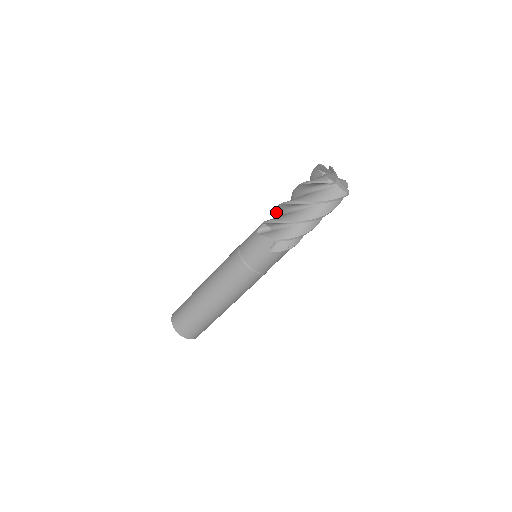
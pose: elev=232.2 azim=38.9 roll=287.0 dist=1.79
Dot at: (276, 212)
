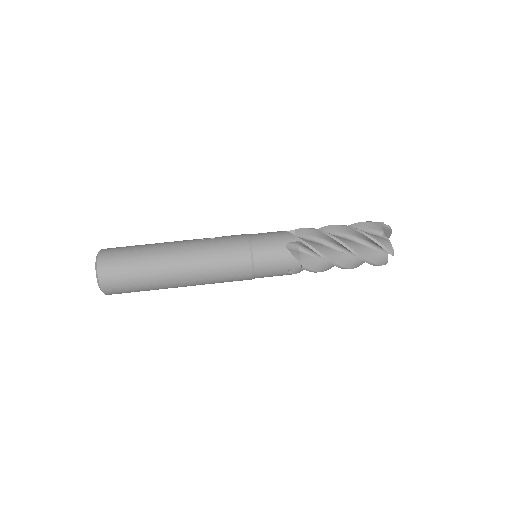
Dot at: occluded
